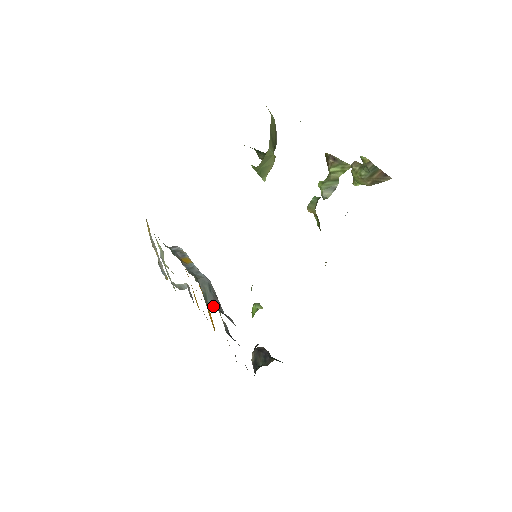
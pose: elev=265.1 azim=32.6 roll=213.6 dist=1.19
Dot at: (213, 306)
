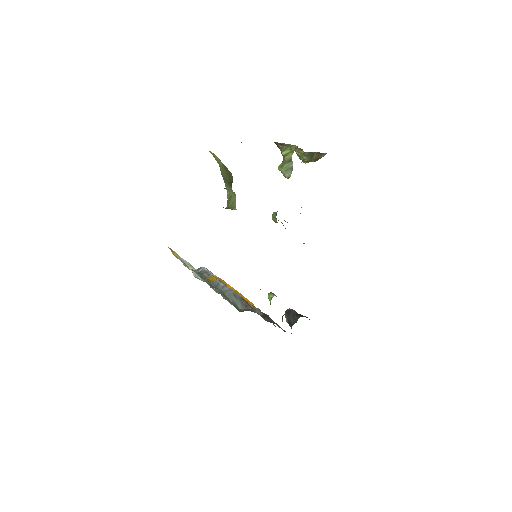
Dot at: (243, 308)
